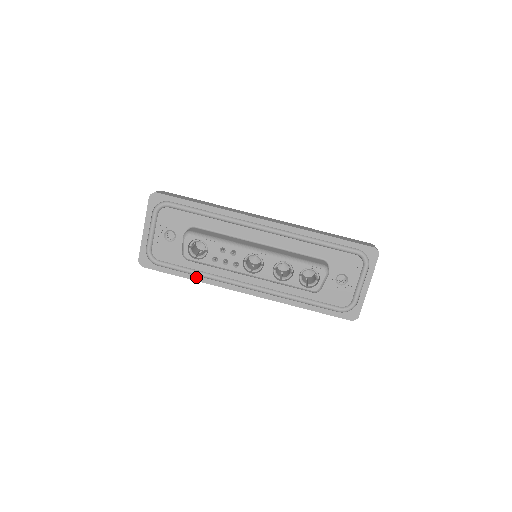
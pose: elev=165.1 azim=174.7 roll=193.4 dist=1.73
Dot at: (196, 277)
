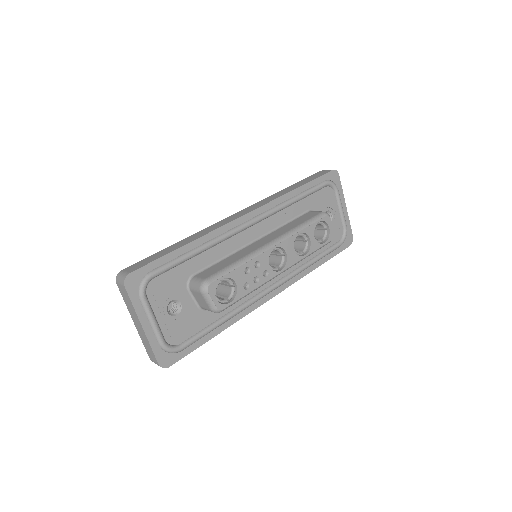
Dot at: (224, 325)
